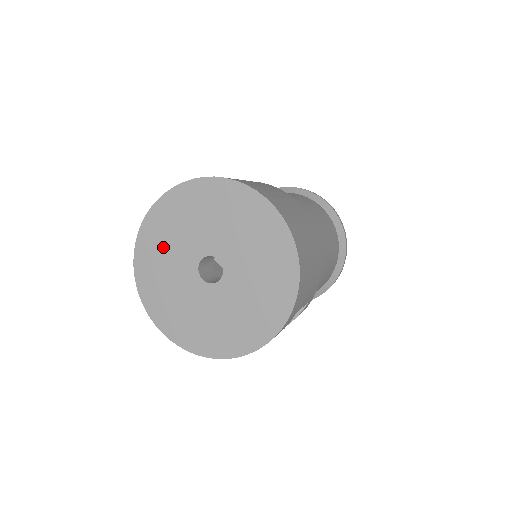
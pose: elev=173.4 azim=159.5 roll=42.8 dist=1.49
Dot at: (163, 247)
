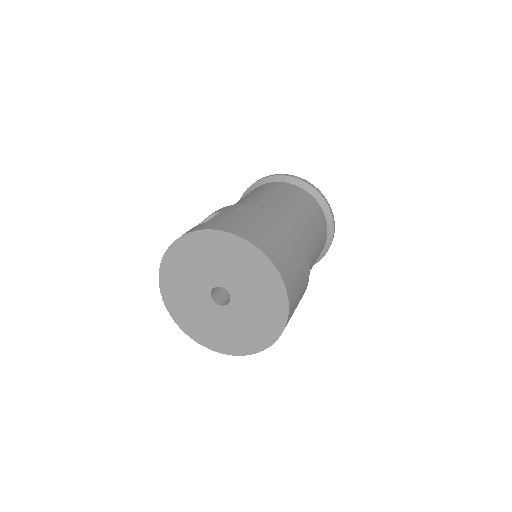
Dot at: (185, 268)
